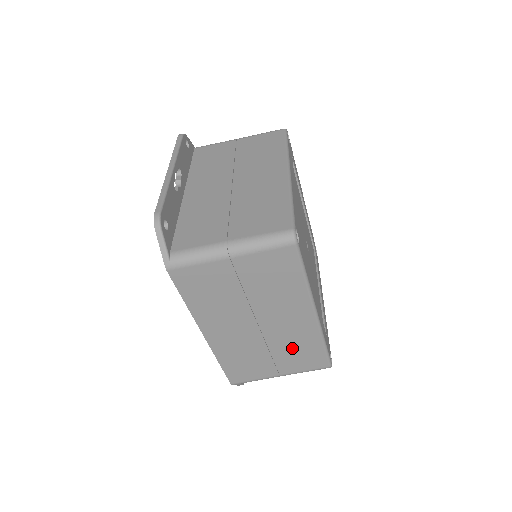
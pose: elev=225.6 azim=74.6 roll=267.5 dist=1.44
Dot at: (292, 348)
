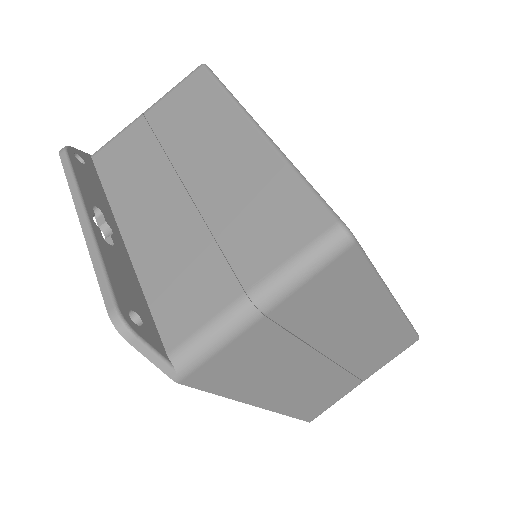
Dot at: (372, 351)
